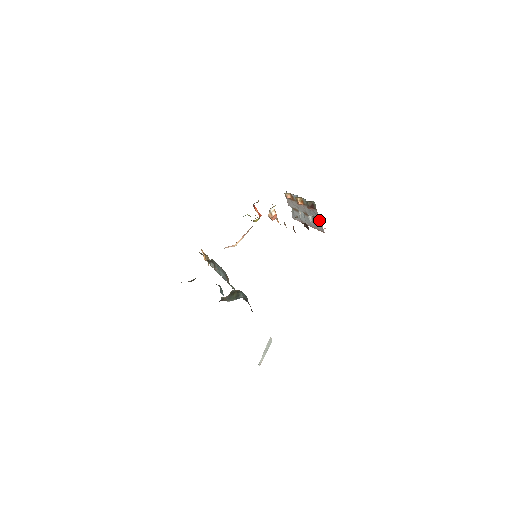
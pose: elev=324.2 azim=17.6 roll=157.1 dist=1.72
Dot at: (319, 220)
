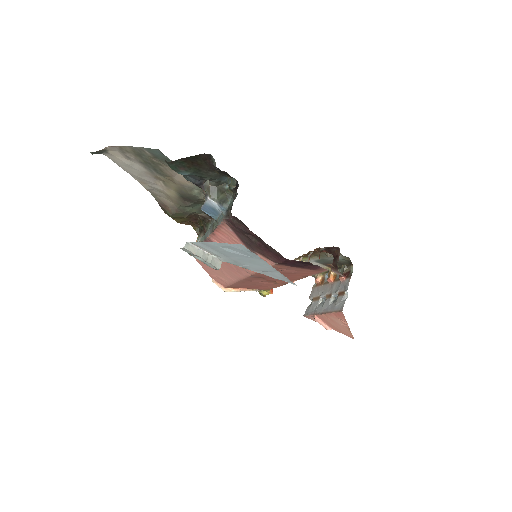
Dot at: (345, 295)
